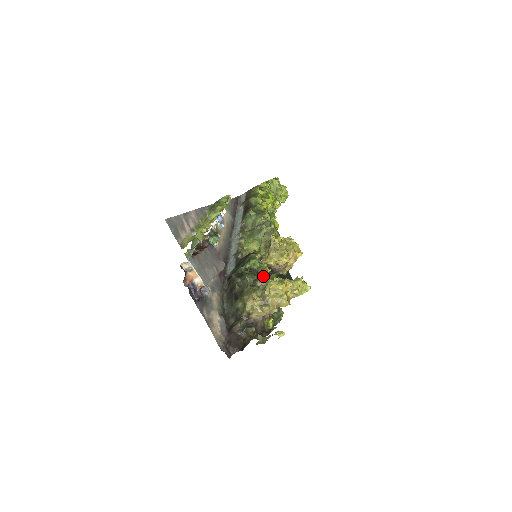
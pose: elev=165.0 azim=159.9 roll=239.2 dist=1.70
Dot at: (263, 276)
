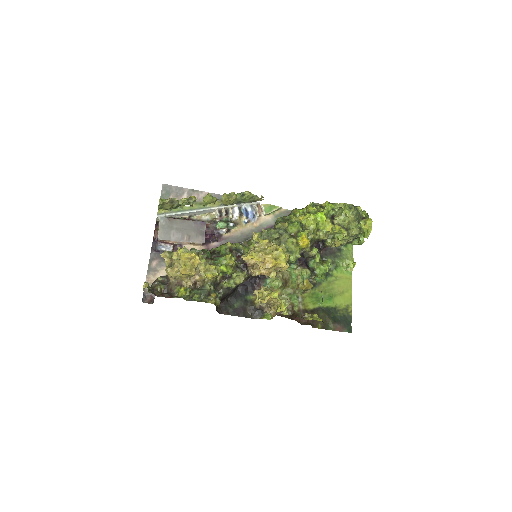
Dot at: (220, 261)
